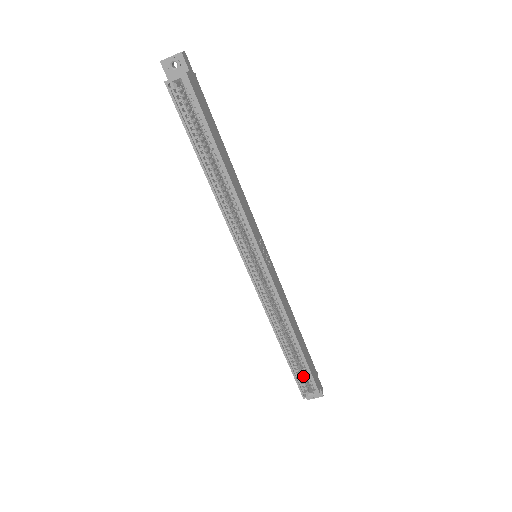
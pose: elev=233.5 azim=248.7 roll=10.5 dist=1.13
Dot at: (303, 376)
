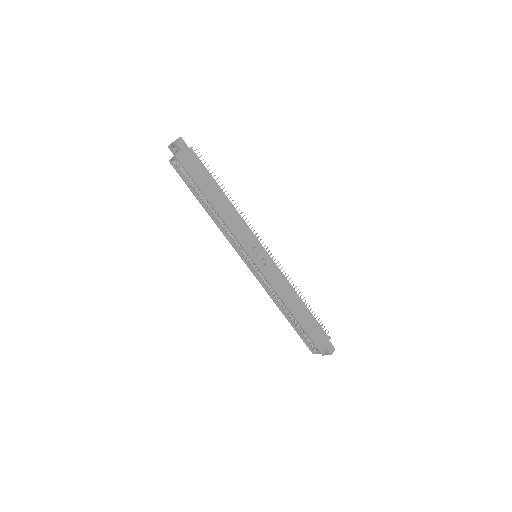
Dot at: occluded
